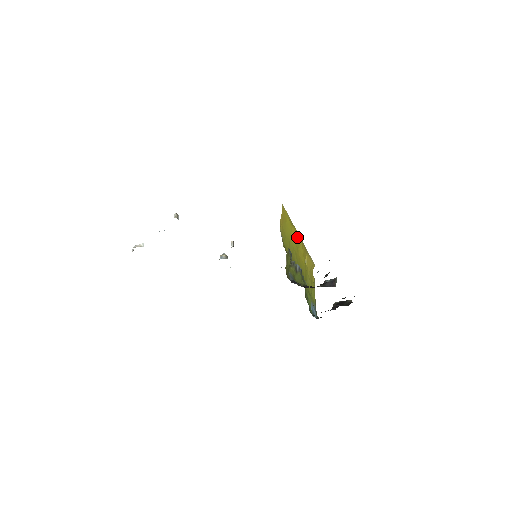
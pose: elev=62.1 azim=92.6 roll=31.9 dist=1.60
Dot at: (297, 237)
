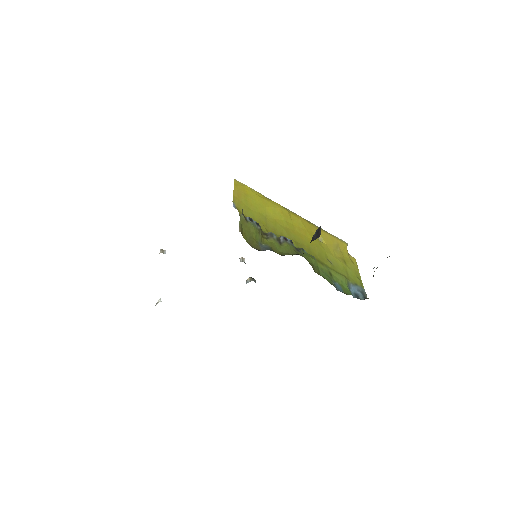
Dot at: (282, 212)
